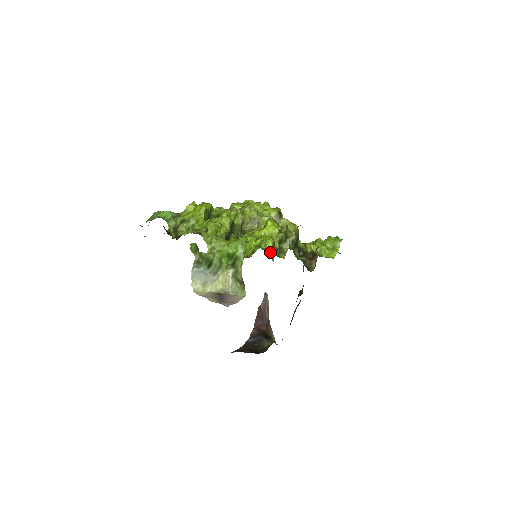
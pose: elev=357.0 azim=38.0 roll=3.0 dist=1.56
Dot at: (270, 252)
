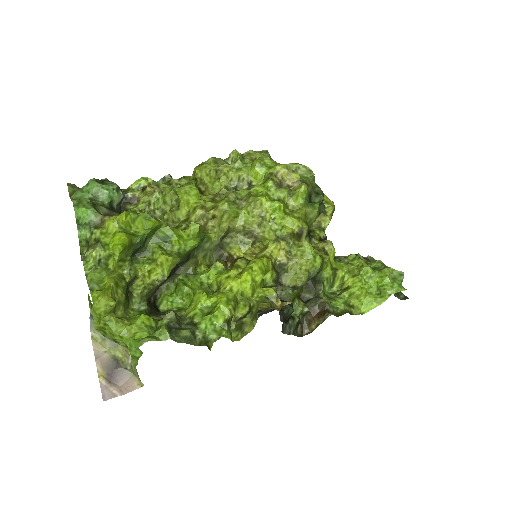
Dot at: (208, 338)
